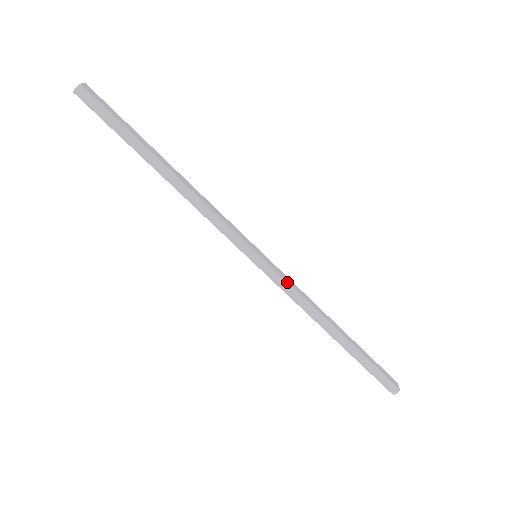
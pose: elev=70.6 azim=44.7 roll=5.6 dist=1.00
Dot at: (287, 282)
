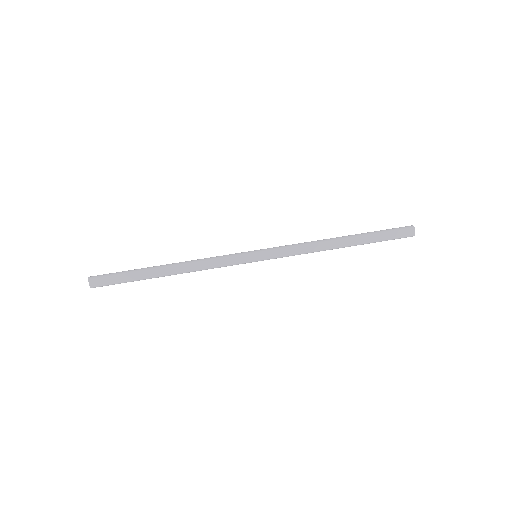
Dot at: (284, 246)
